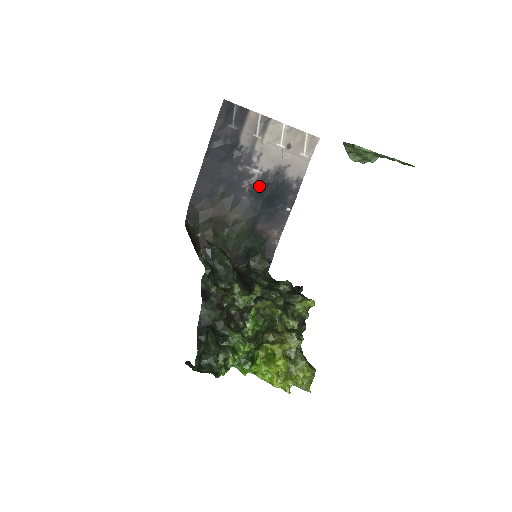
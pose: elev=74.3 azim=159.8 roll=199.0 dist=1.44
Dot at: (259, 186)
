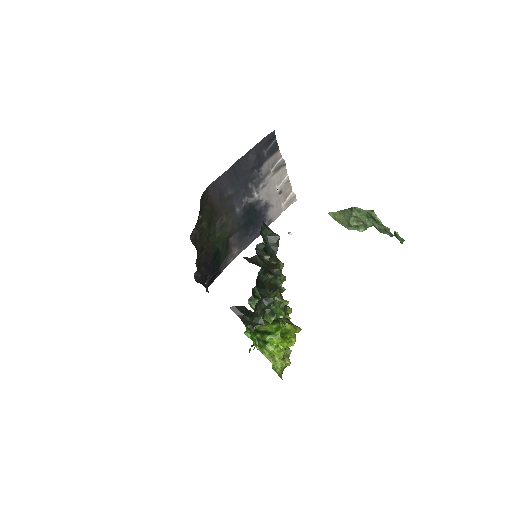
Dot at: (251, 207)
